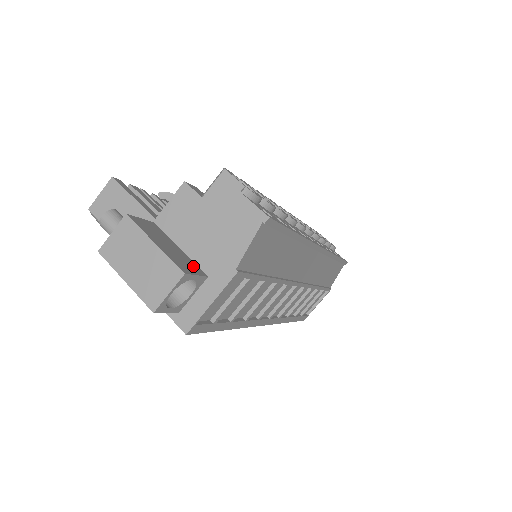
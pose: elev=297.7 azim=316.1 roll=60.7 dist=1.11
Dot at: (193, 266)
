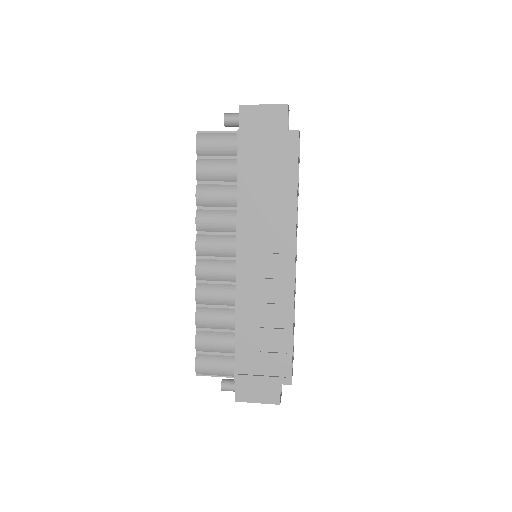
Dot at: occluded
